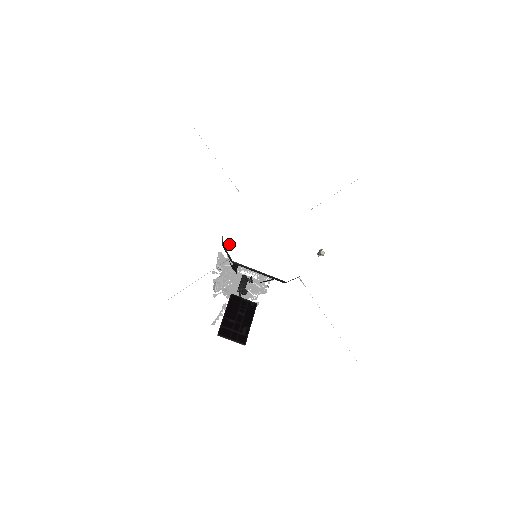
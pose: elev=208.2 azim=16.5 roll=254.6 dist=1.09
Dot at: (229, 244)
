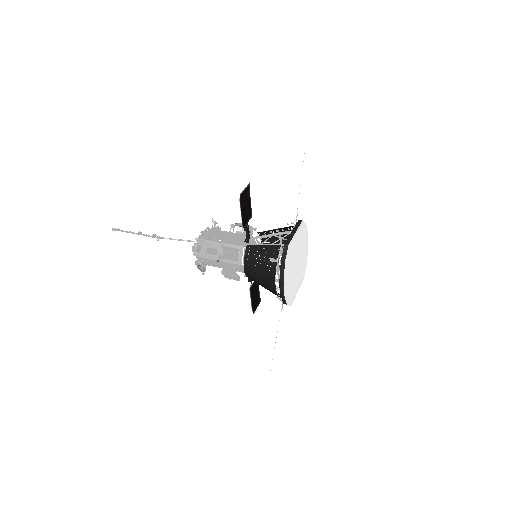
Dot at: (289, 301)
